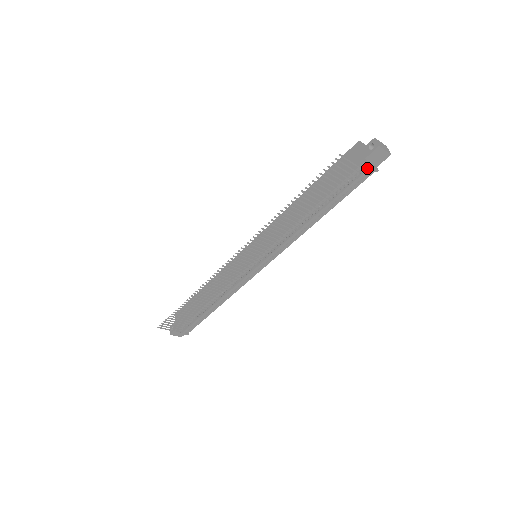
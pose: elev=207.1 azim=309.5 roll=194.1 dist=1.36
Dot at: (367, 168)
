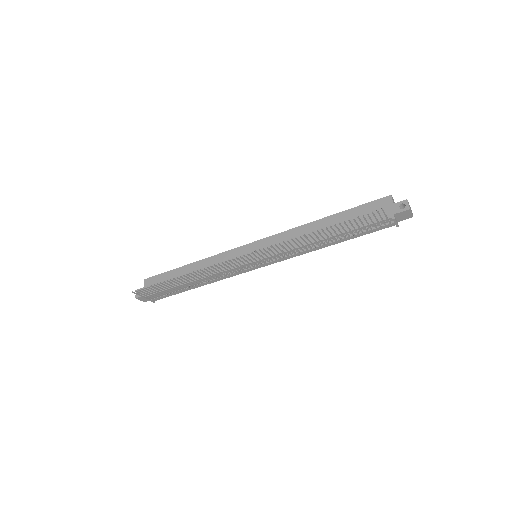
Dot at: (392, 222)
